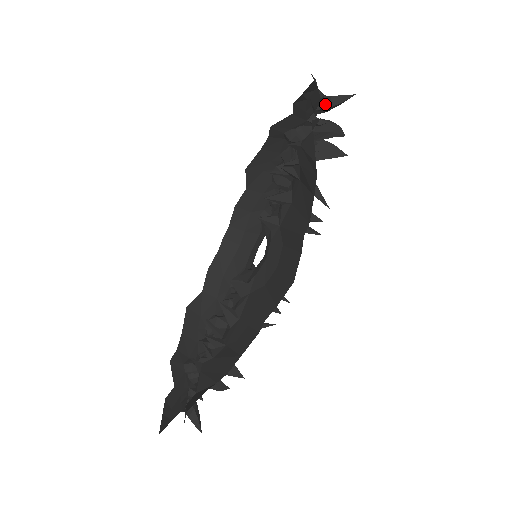
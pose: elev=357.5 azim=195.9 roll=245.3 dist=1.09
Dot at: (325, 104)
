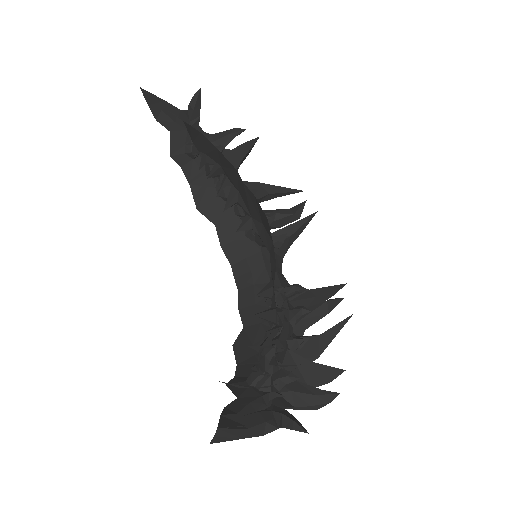
Dot at: (190, 112)
